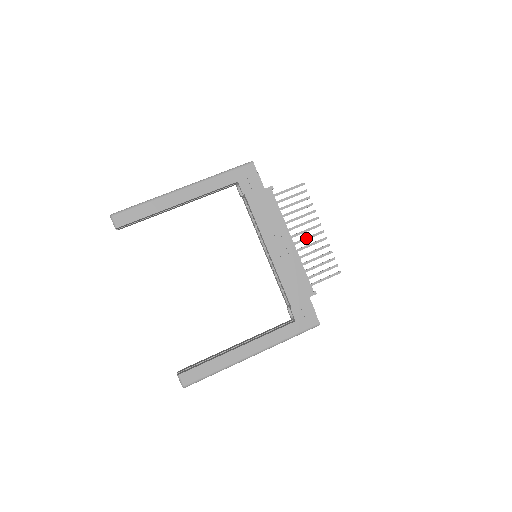
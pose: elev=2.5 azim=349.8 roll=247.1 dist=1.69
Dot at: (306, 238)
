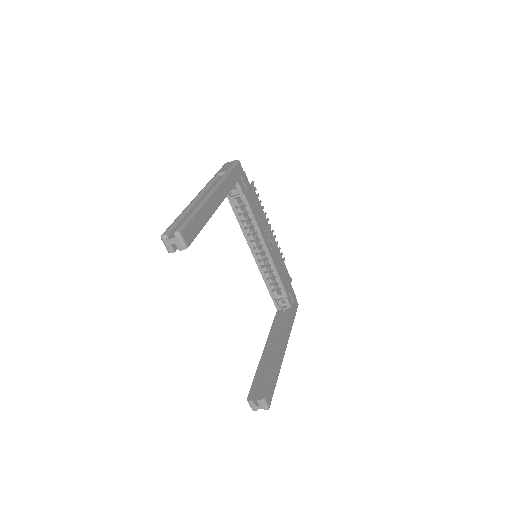
Dot at: occluded
